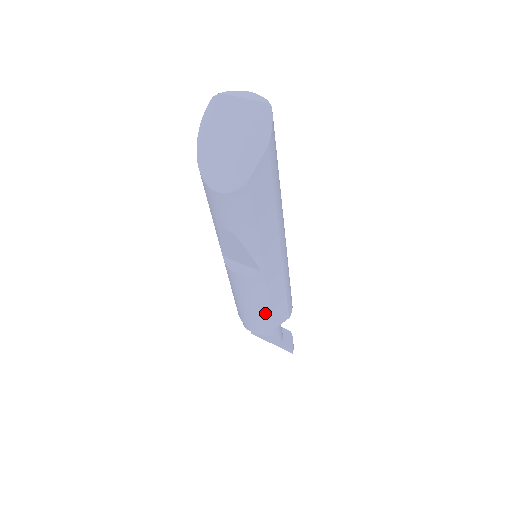
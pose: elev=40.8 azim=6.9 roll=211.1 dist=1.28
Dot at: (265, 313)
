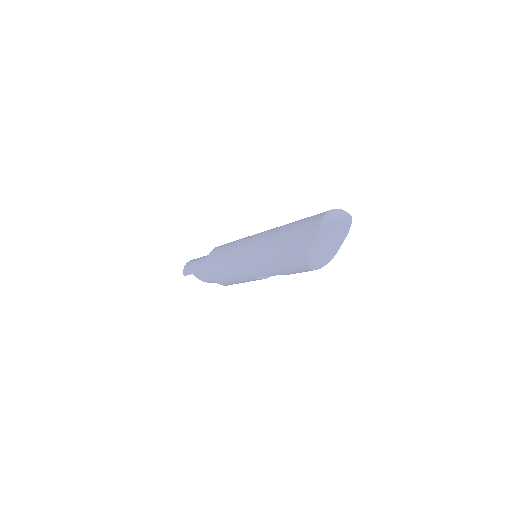
Dot at: occluded
